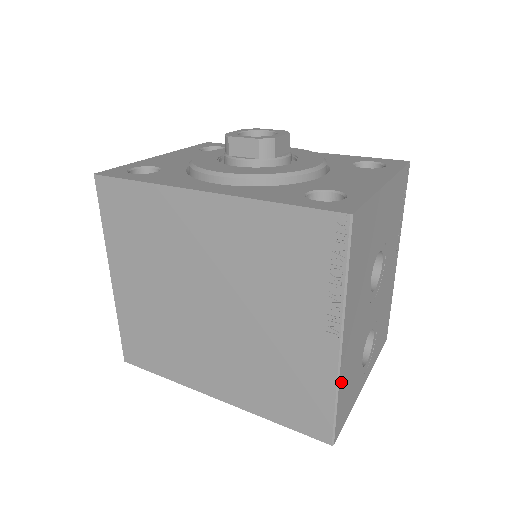
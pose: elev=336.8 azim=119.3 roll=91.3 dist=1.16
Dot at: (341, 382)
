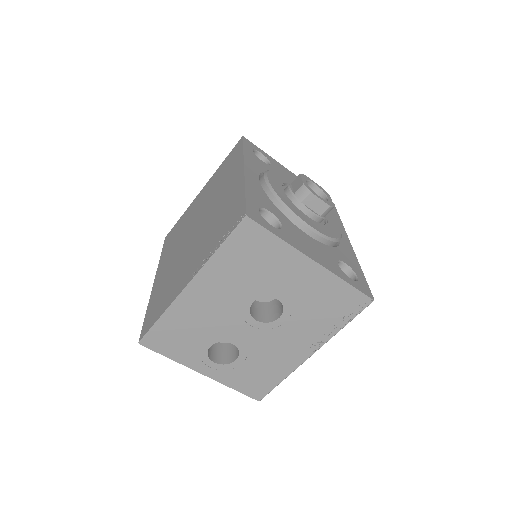
Dot at: (173, 312)
